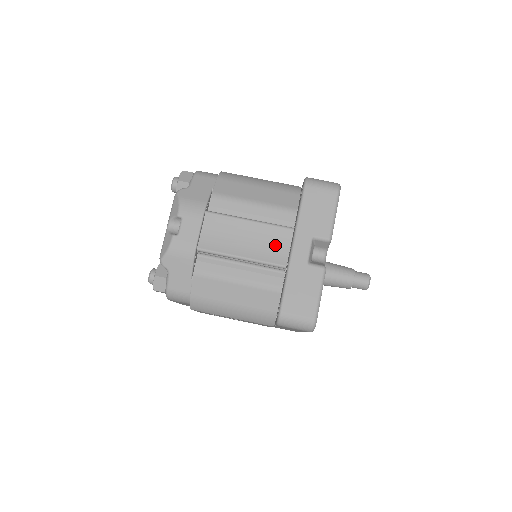
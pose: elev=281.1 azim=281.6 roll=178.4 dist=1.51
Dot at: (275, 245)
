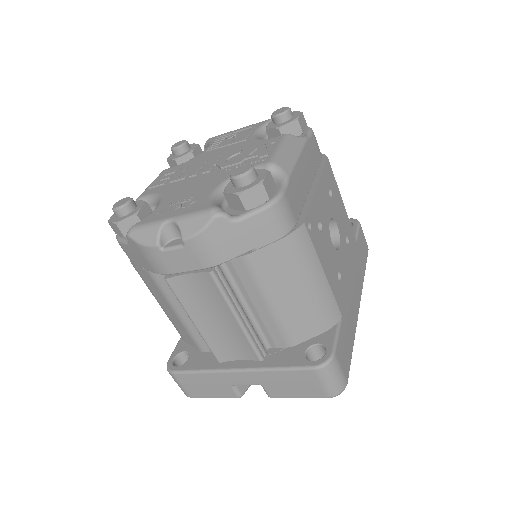
Dot at: (233, 347)
